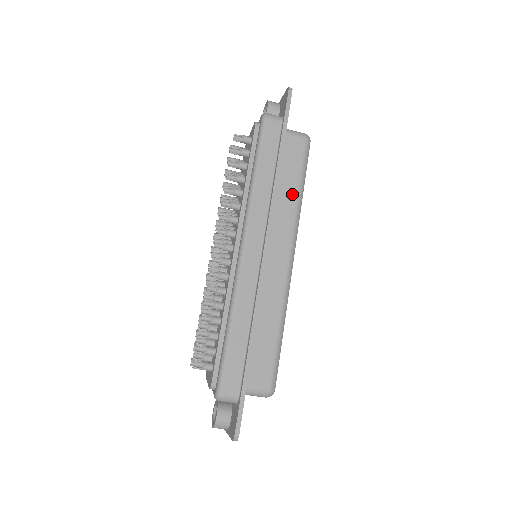
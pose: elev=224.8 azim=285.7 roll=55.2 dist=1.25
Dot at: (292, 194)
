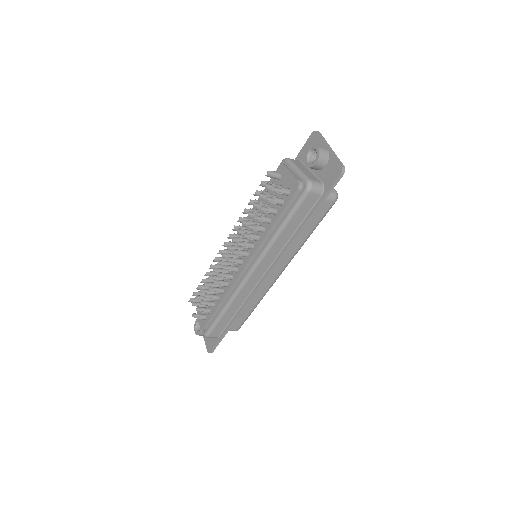
Dot at: (302, 239)
